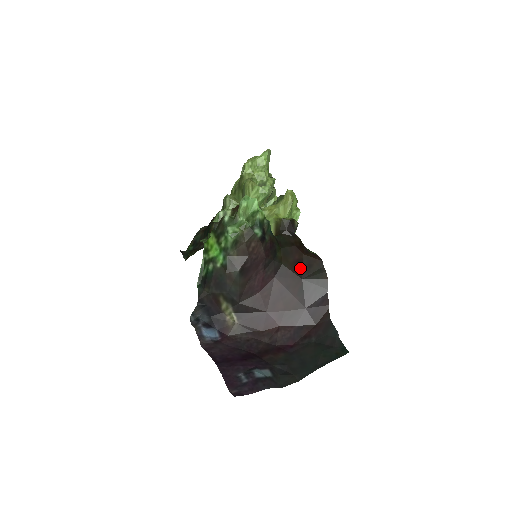
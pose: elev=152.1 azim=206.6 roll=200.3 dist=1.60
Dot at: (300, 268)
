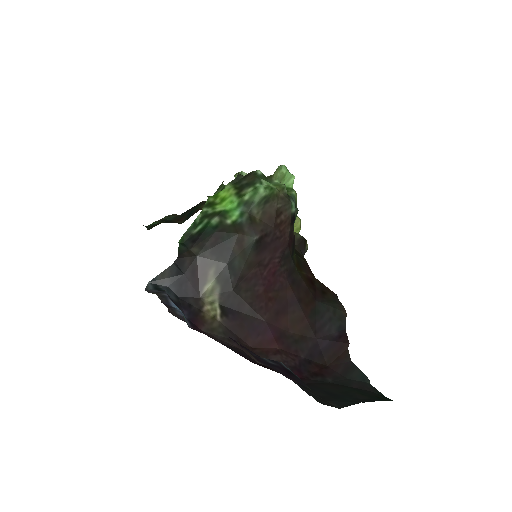
Dot at: (313, 288)
